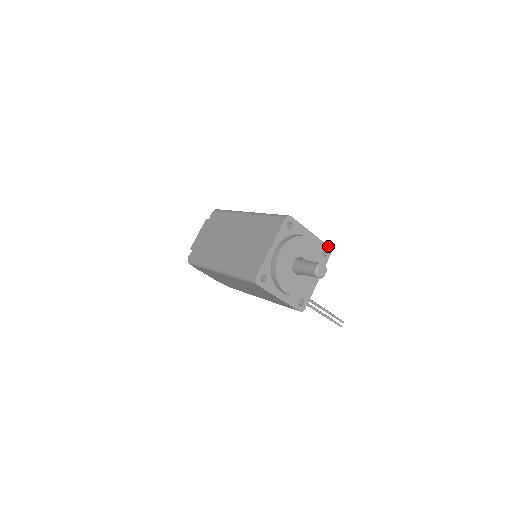
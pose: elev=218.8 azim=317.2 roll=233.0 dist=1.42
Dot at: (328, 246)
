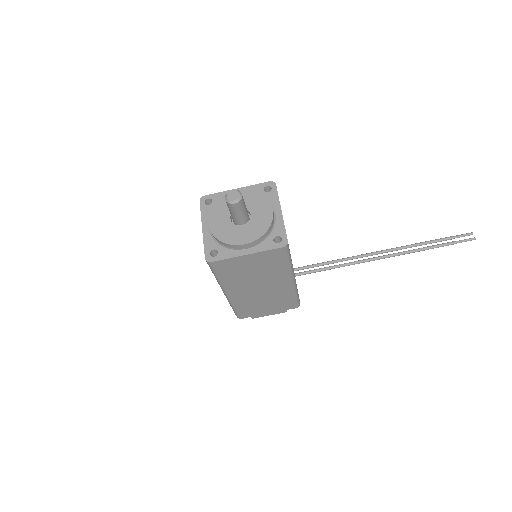
Dot at: (266, 182)
